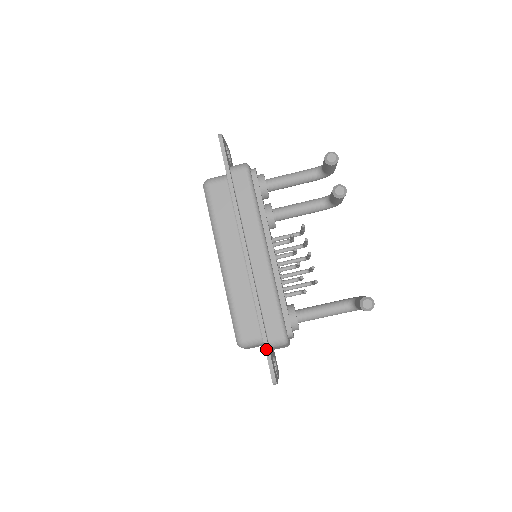
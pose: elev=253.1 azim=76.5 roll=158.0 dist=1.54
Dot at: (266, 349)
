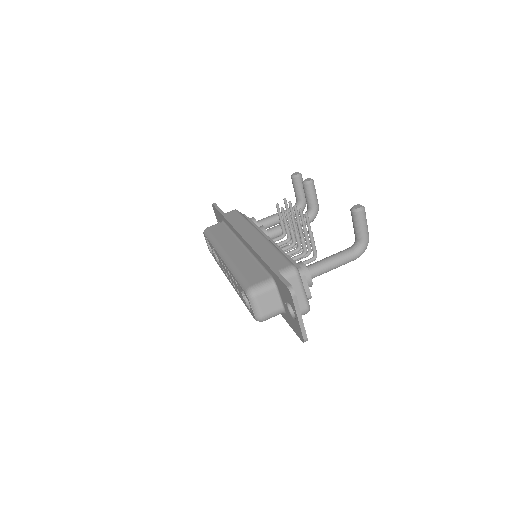
Dot at: (275, 272)
